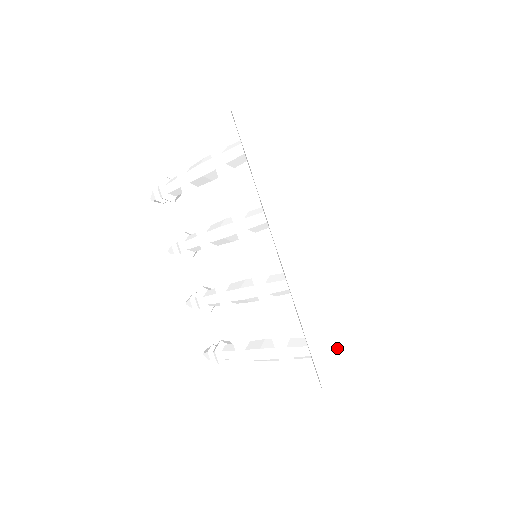
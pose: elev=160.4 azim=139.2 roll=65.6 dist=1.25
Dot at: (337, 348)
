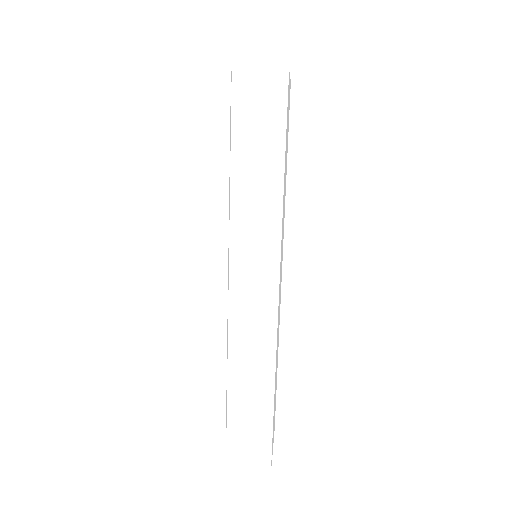
Dot at: (226, 406)
